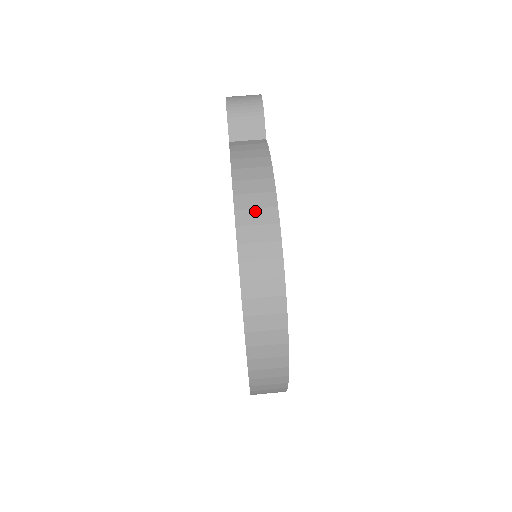
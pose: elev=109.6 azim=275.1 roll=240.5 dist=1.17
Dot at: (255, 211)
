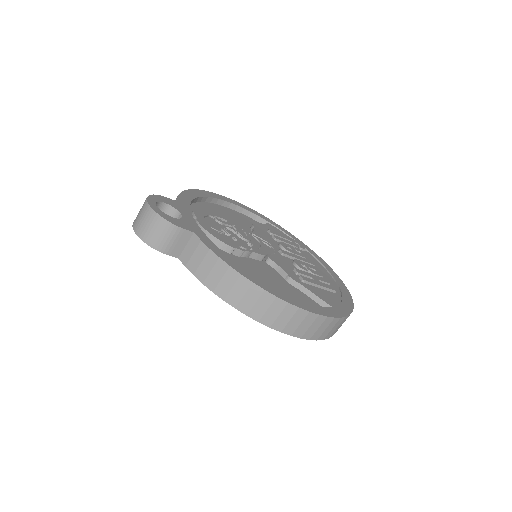
Dot at: (257, 305)
